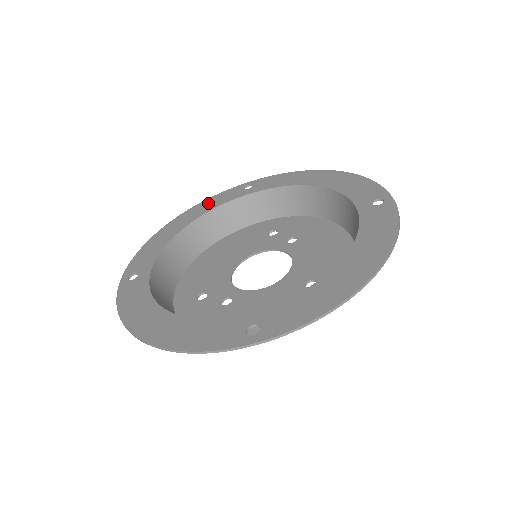
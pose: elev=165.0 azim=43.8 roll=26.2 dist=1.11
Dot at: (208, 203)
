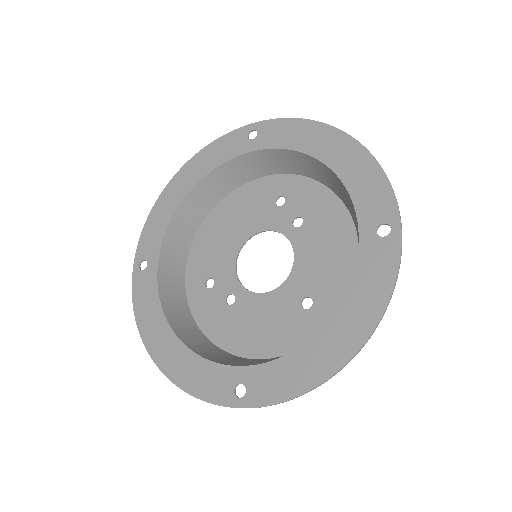
Dot at: (210, 154)
